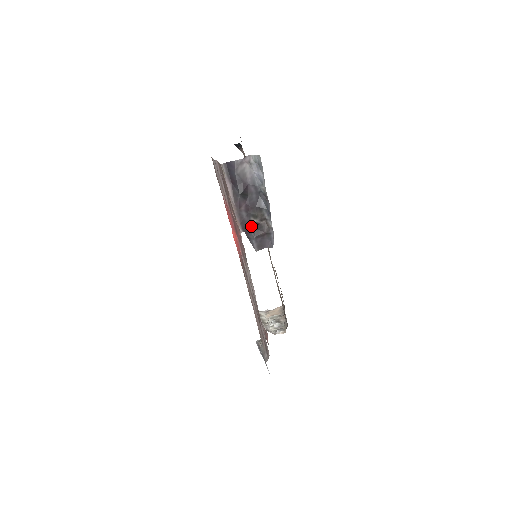
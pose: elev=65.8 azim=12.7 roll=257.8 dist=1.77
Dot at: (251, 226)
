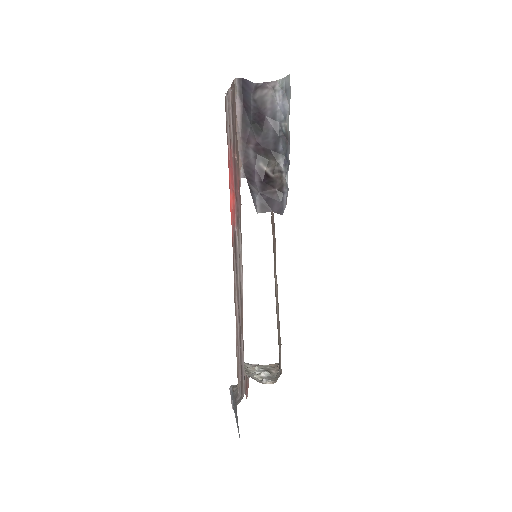
Dot at: (258, 175)
